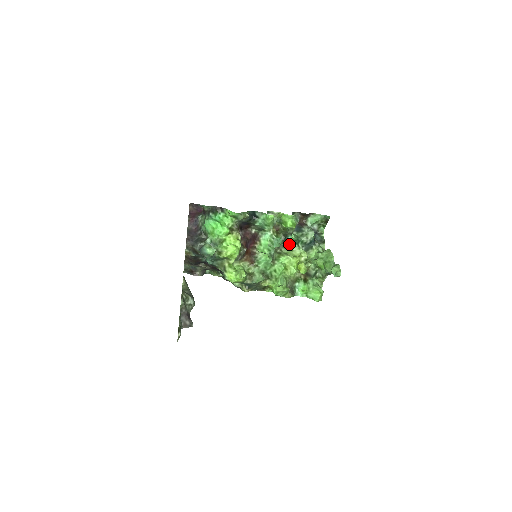
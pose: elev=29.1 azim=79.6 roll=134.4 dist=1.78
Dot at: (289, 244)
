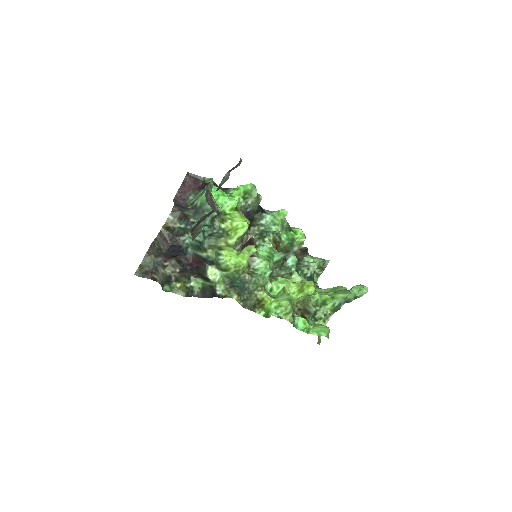
Dot at: (285, 272)
